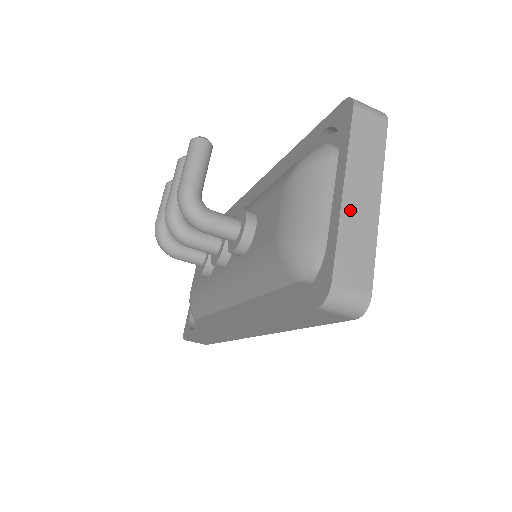
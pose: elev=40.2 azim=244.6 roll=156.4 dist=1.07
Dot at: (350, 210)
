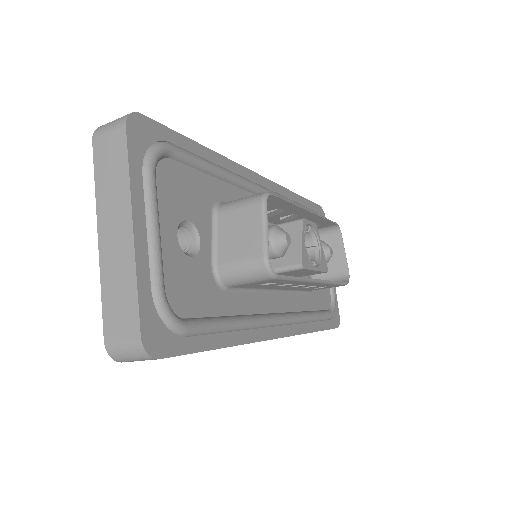
Dot at: (107, 256)
